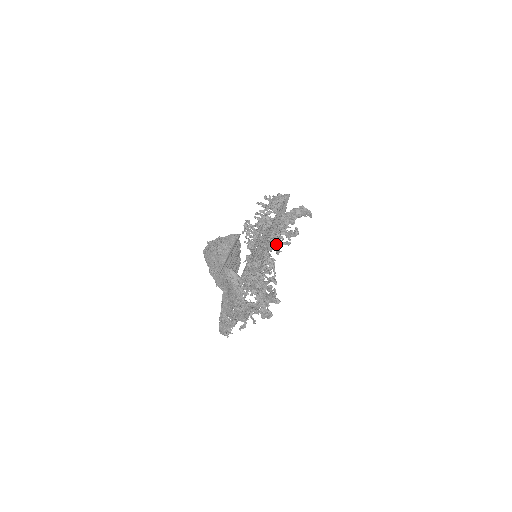
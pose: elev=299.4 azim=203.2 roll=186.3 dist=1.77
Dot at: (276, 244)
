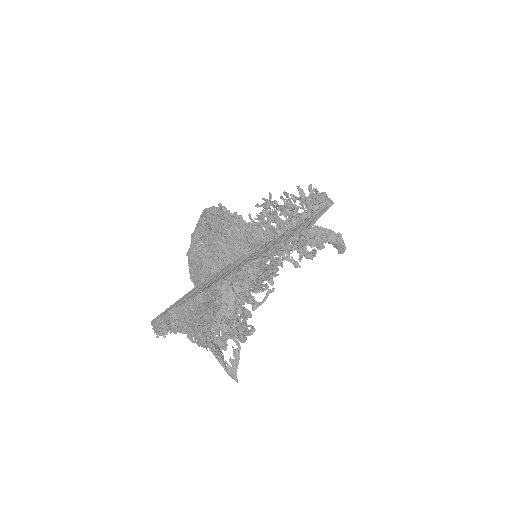
Dot at: (284, 255)
